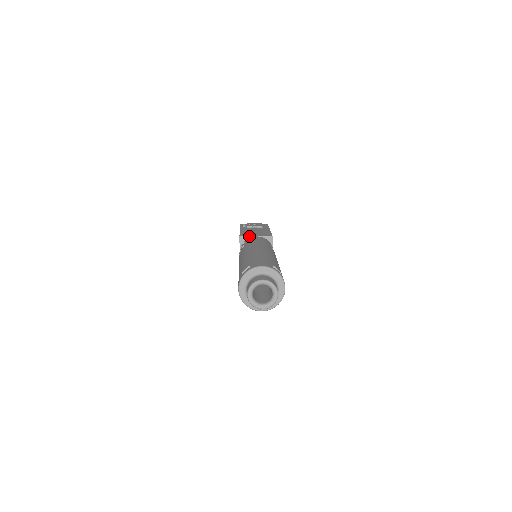
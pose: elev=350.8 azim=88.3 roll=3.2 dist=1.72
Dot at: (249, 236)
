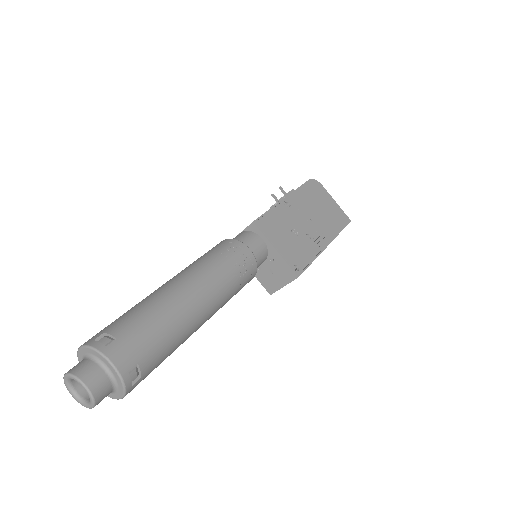
Dot at: occluded
